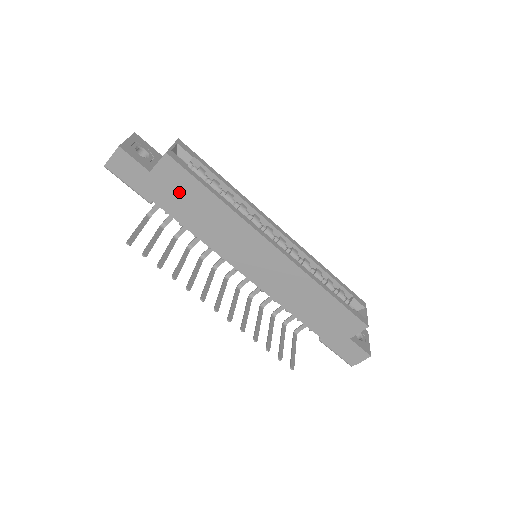
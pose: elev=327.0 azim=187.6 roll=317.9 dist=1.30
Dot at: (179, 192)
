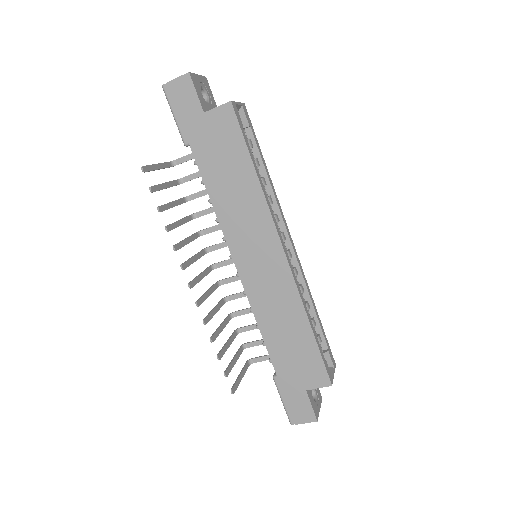
Dot at: (221, 147)
